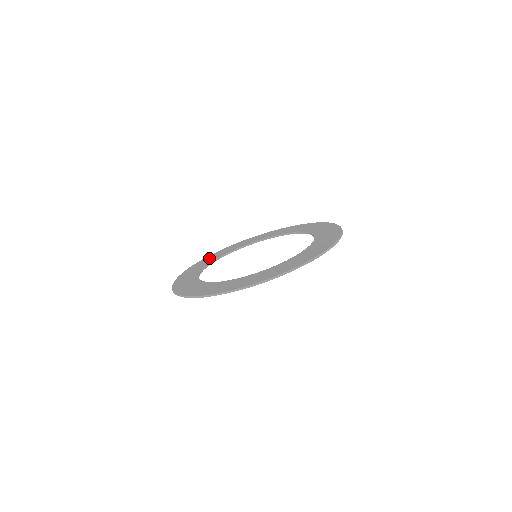
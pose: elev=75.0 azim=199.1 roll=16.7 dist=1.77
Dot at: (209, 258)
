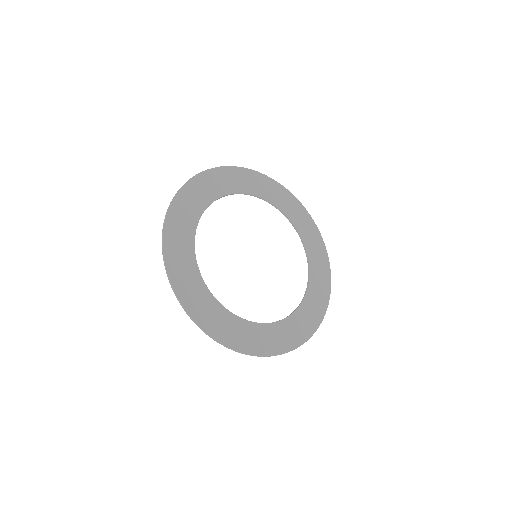
Dot at: (236, 177)
